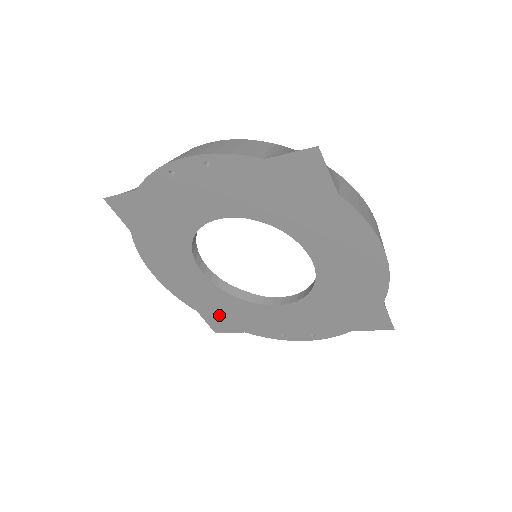
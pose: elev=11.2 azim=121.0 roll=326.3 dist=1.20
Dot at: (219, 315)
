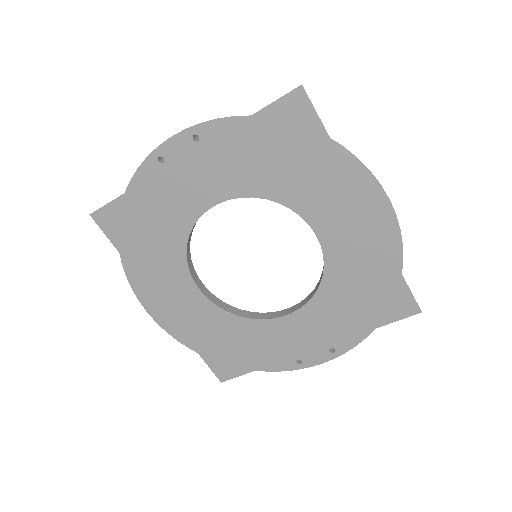
Dot at: (223, 351)
